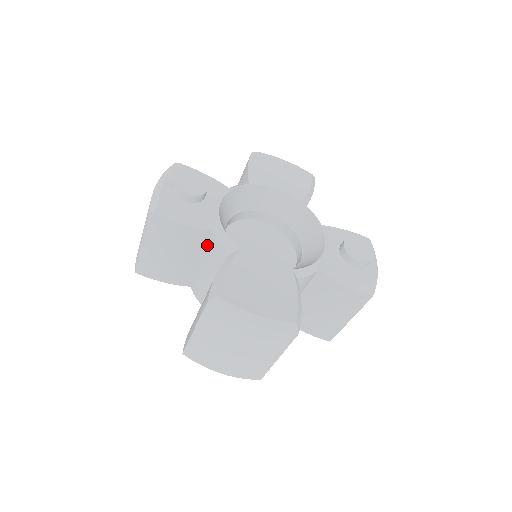
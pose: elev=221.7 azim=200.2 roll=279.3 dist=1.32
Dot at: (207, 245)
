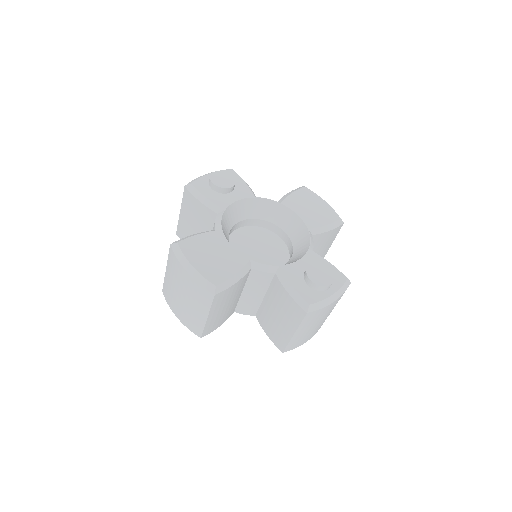
Dot at: occluded
